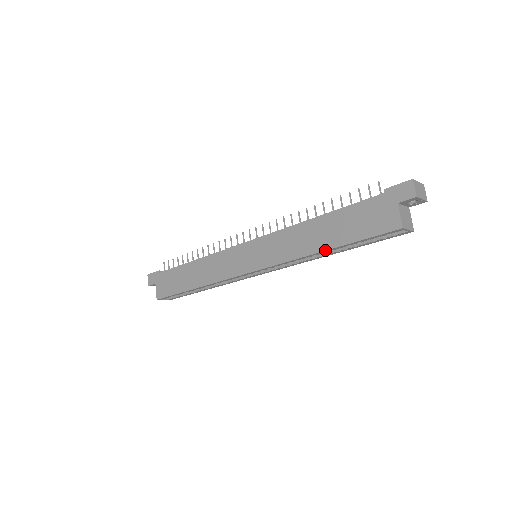
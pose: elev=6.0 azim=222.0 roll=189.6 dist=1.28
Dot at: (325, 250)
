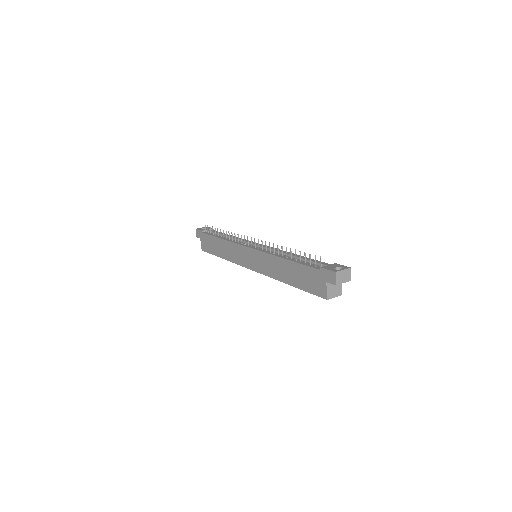
Dot at: (288, 284)
